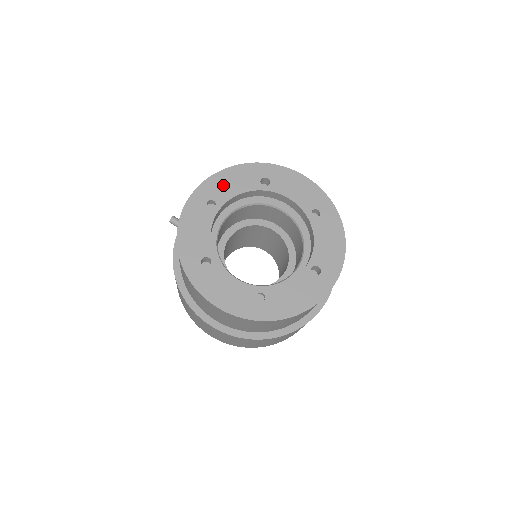
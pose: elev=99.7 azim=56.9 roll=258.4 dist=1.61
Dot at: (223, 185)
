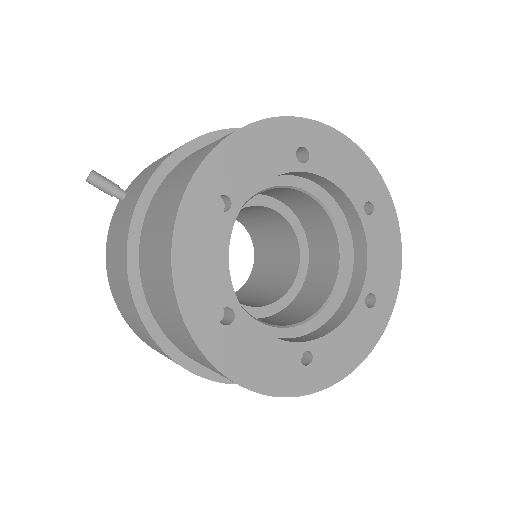
Dot at: (240, 163)
